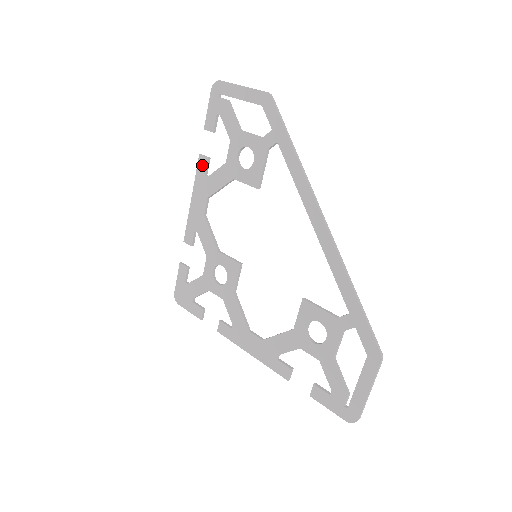
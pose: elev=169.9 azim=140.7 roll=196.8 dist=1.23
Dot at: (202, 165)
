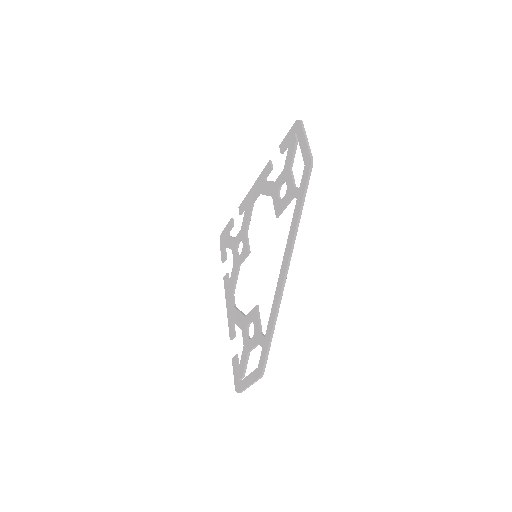
Dot at: (267, 169)
